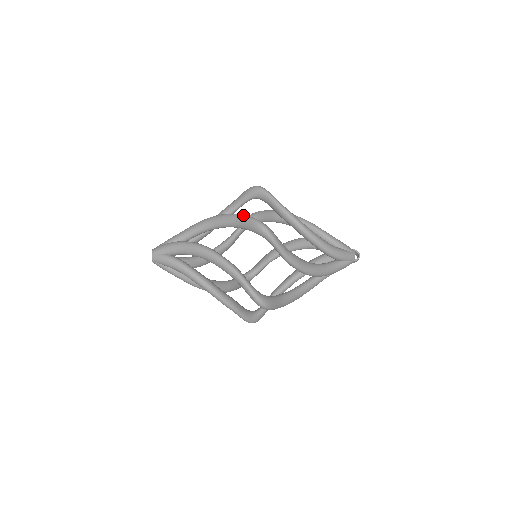
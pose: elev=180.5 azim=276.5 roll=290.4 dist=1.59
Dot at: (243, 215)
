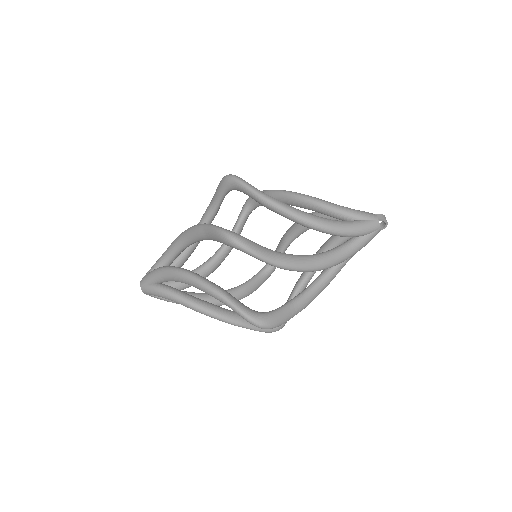
Dot at: occluded
